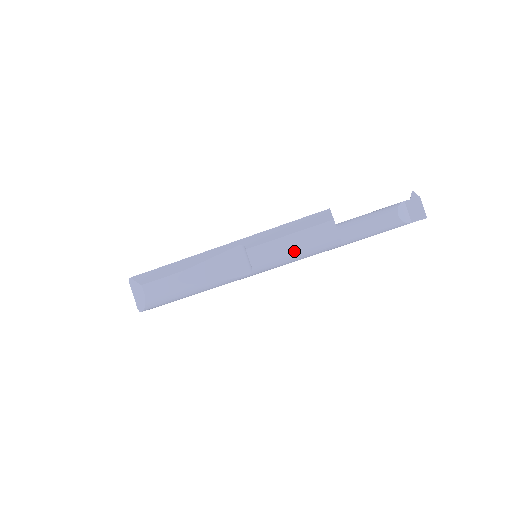
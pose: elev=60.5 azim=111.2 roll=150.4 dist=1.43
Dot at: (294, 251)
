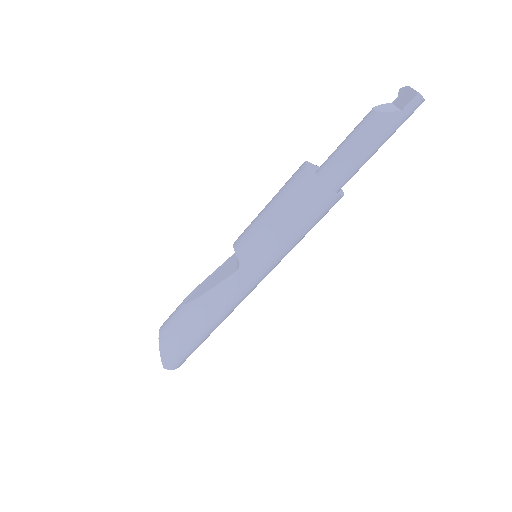
Dot at: (270, 214)
